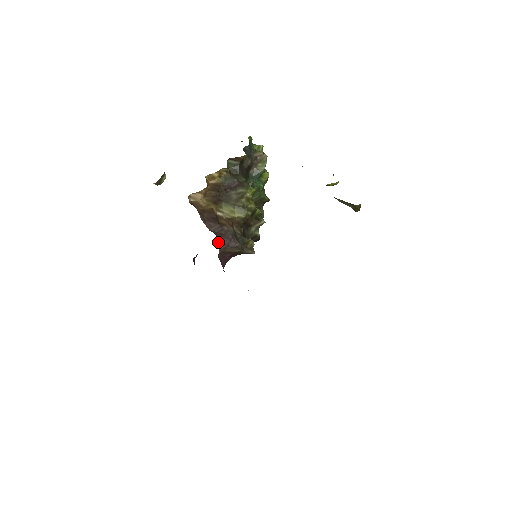
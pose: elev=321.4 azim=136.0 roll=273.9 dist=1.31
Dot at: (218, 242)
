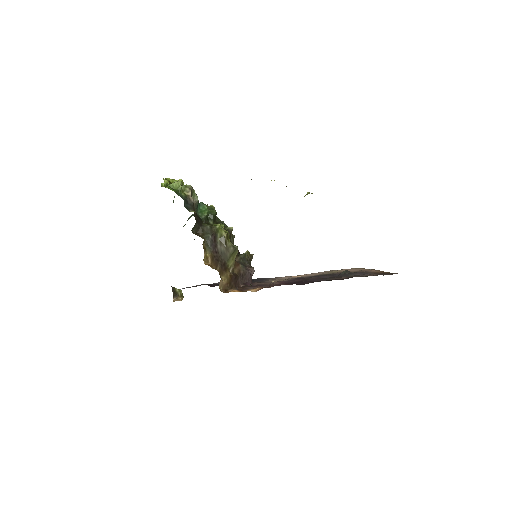
Dot at: occluded
